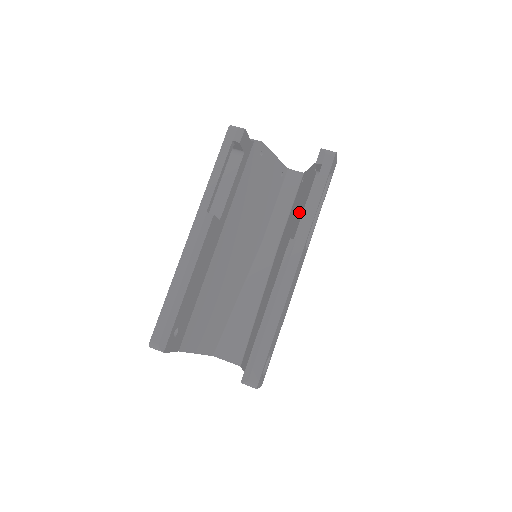
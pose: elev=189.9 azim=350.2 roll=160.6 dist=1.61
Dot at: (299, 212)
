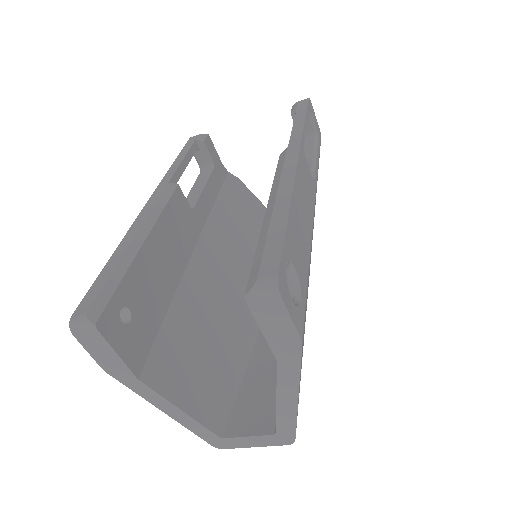
Dot at: occluded
